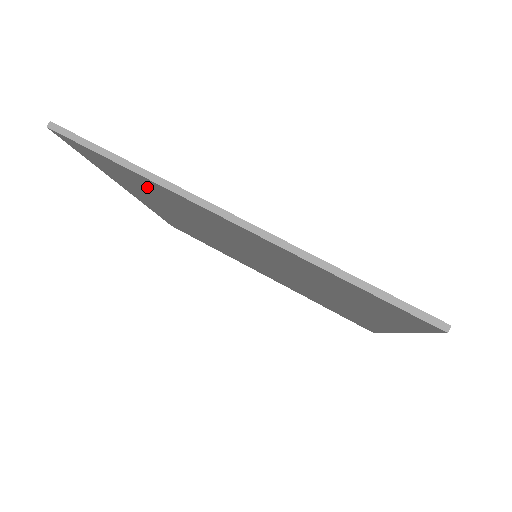
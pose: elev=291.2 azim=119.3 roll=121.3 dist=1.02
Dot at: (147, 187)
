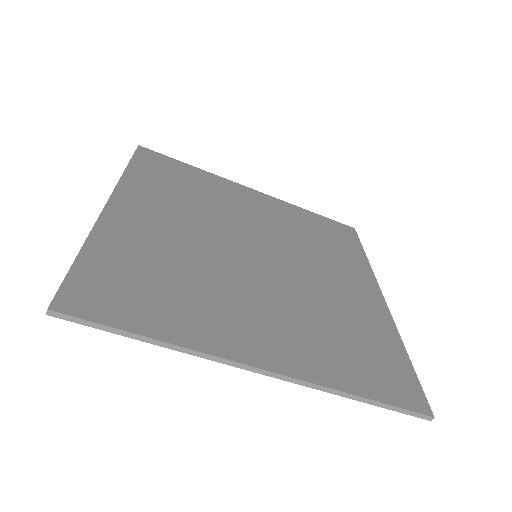
Dot at: (160, 304)
